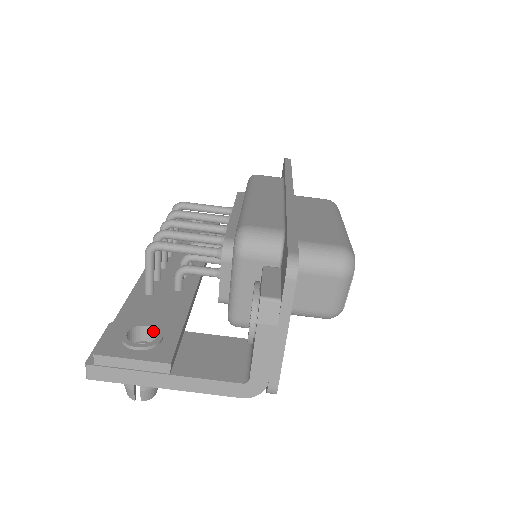
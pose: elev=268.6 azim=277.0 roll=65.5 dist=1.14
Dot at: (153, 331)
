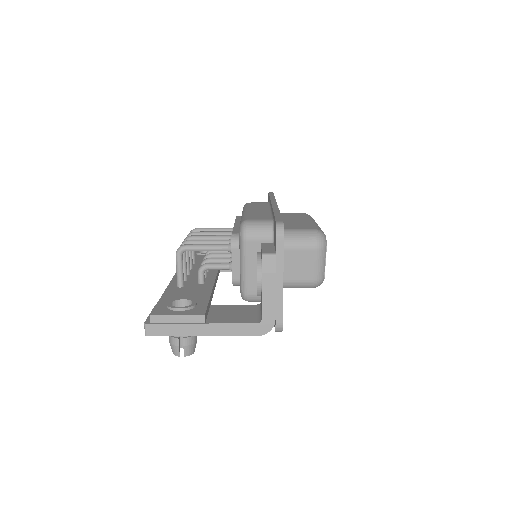
Dot at: (188, 302)
